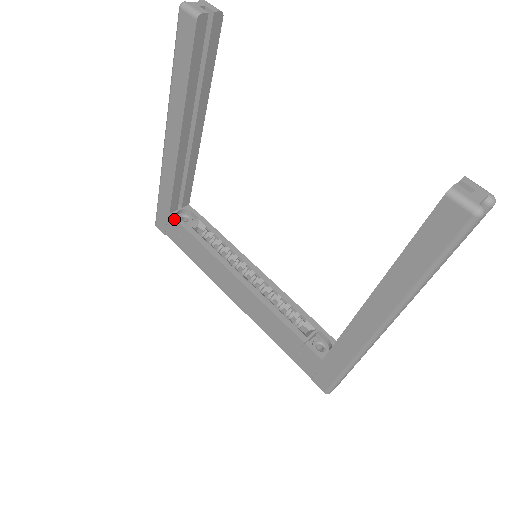
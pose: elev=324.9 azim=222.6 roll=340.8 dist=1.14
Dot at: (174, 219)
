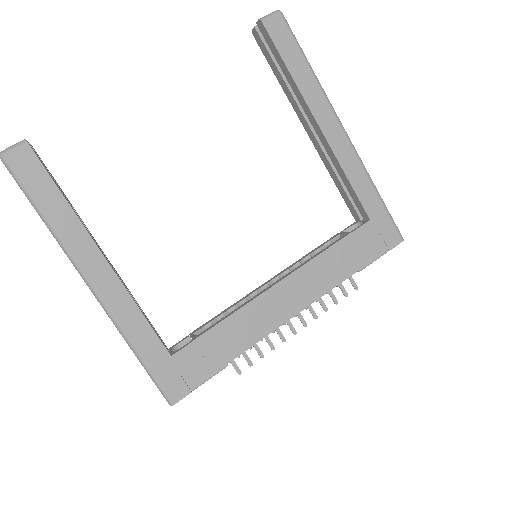
Dot at: (180, 352)
